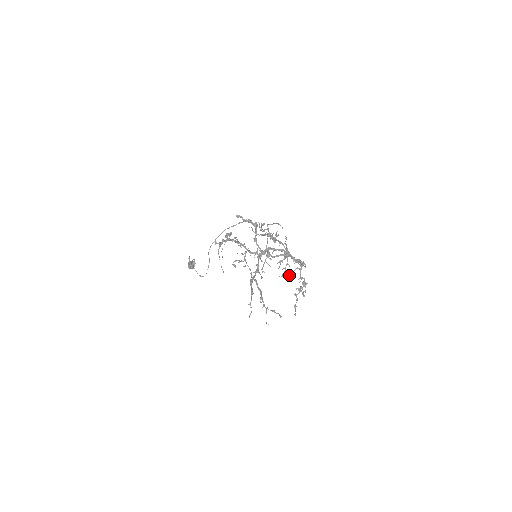
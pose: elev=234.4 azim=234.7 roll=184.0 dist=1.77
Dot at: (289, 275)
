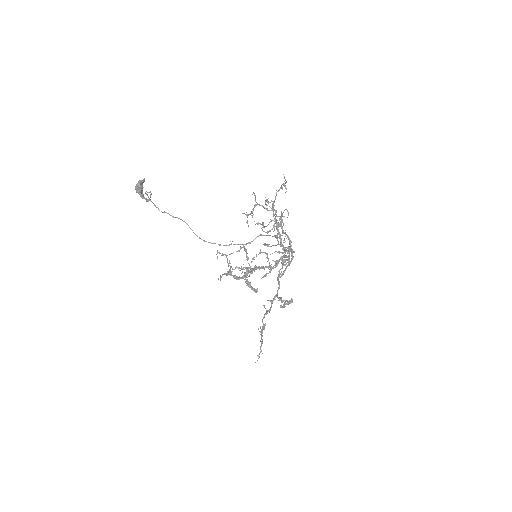
Dot at: occluded
